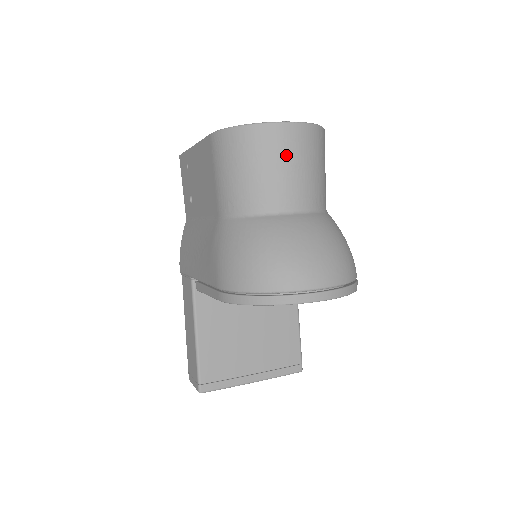
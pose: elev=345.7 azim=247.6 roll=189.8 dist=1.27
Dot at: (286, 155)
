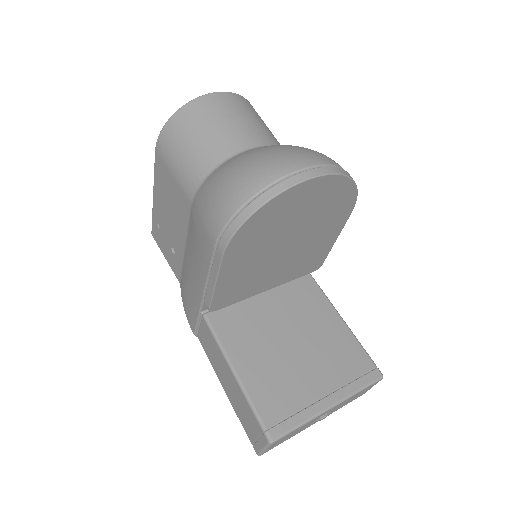
Dot at: (222, 113)
